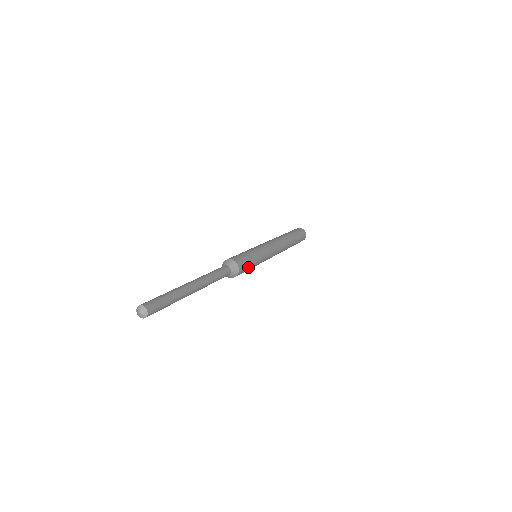
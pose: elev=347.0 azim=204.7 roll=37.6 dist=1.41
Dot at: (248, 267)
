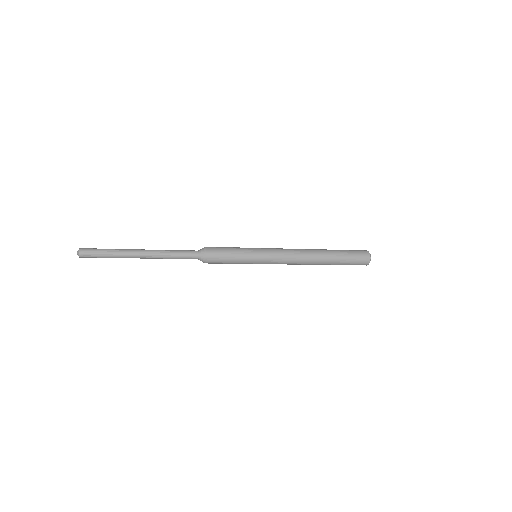
Dot at: (226, 253)
